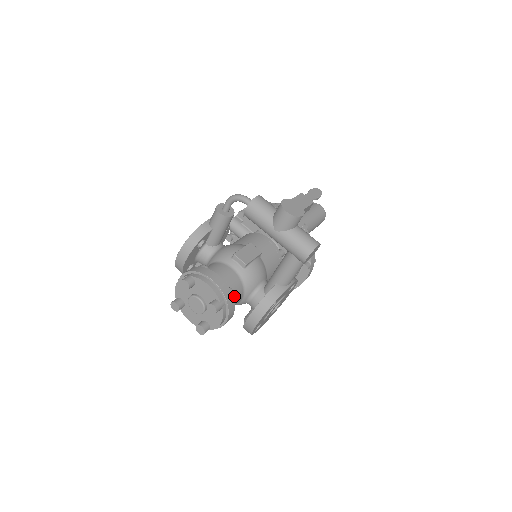
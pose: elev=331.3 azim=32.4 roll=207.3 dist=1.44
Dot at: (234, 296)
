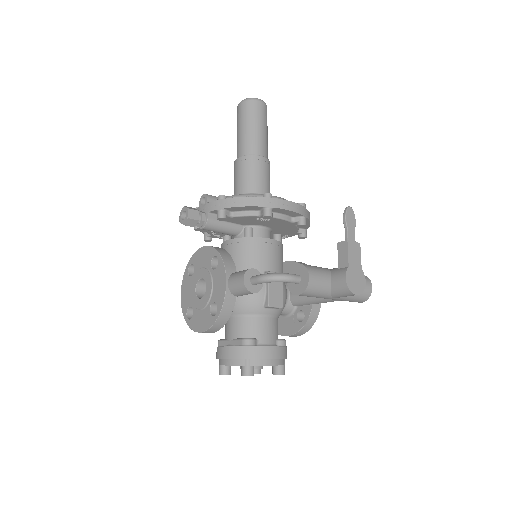
Dot at: occluded
